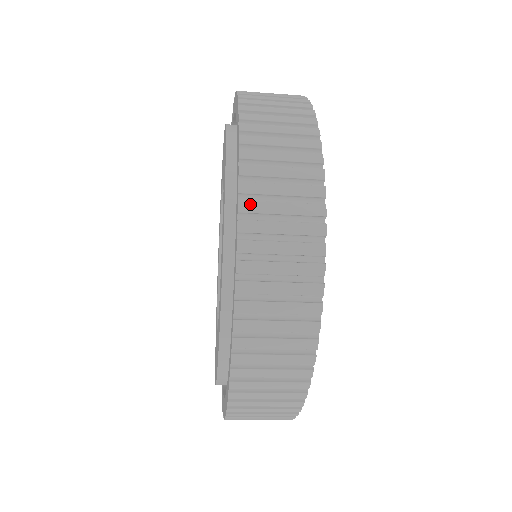
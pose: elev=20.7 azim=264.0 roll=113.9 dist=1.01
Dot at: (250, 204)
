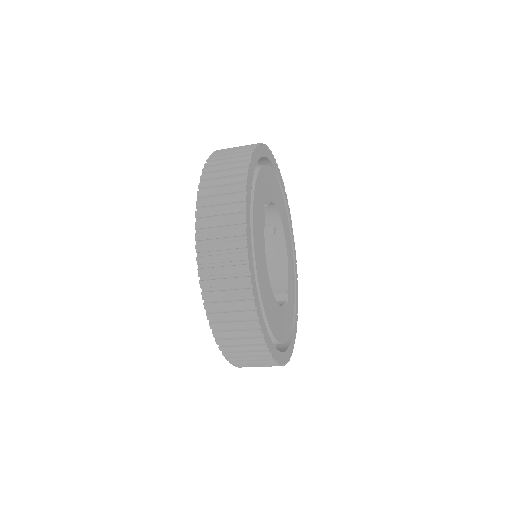
Dot at: (202, 202)
